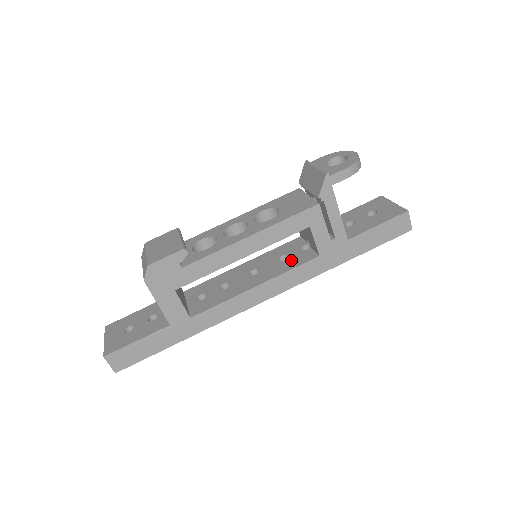
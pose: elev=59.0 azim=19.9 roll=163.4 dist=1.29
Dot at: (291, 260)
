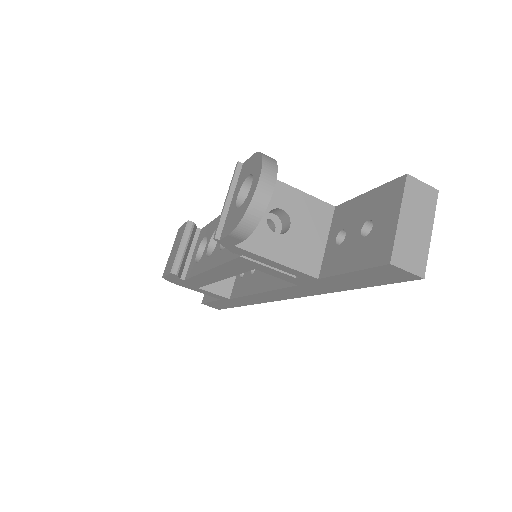
Dot at: occluded
